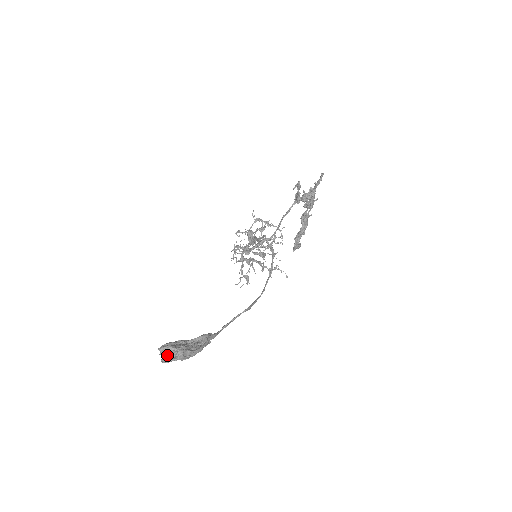
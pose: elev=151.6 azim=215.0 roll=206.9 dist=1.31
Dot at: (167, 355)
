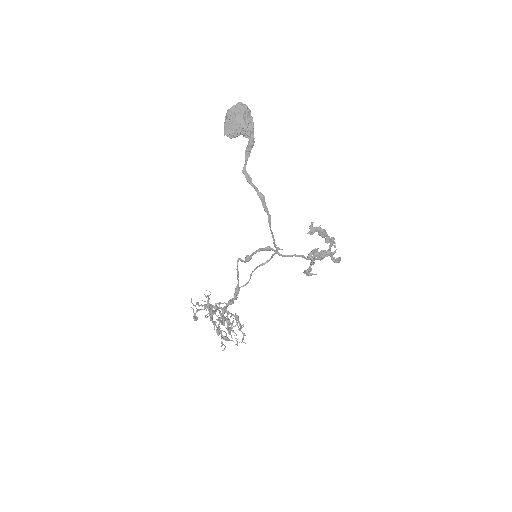
Dot at: (242, 105)
